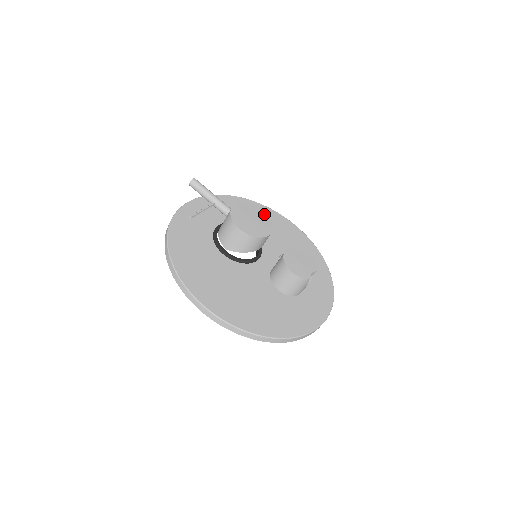
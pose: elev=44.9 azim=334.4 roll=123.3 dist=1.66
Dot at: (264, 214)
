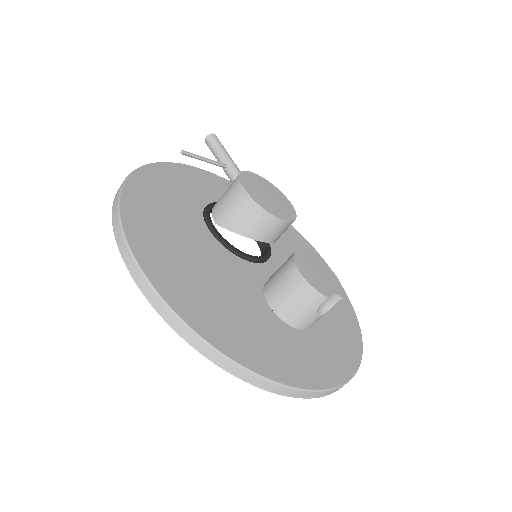
Dot at: (290, 204)
